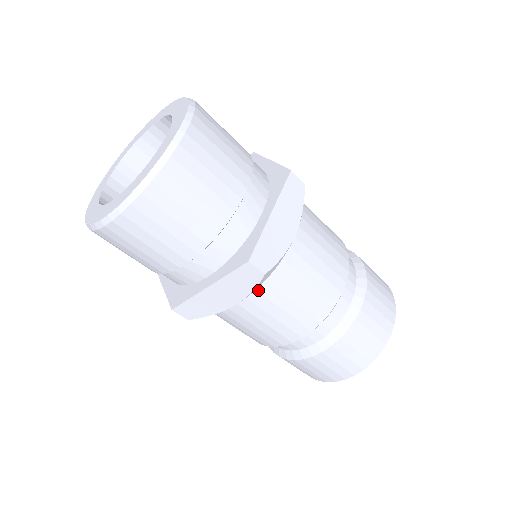
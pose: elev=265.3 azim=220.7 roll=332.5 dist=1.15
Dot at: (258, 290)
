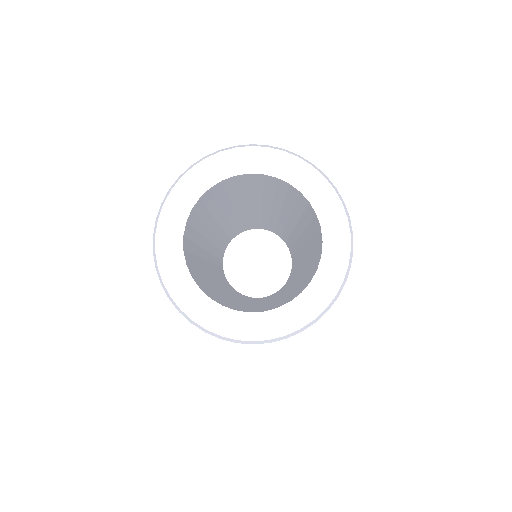
Dot at: occluded
